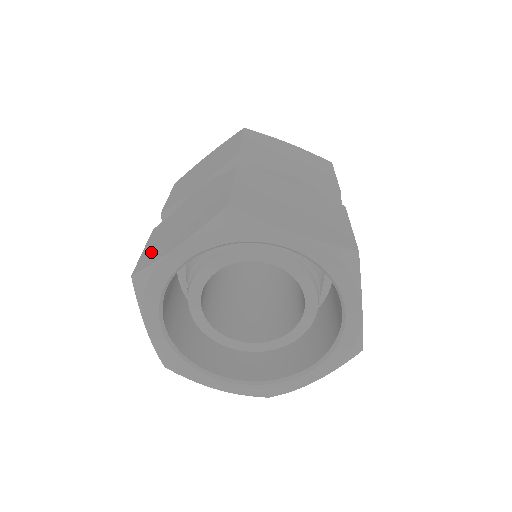
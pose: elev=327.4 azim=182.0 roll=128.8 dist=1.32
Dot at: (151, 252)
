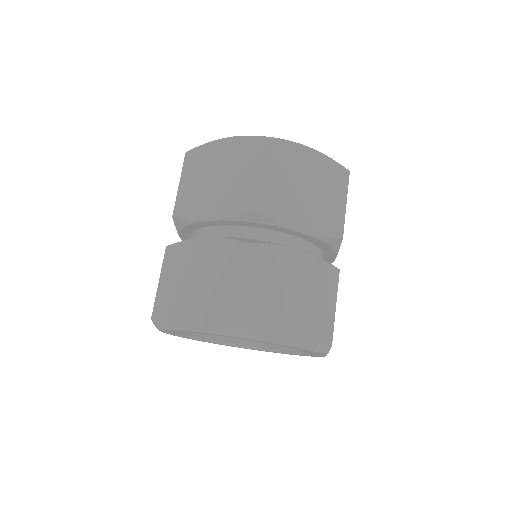
Dot at: (167, 301)
